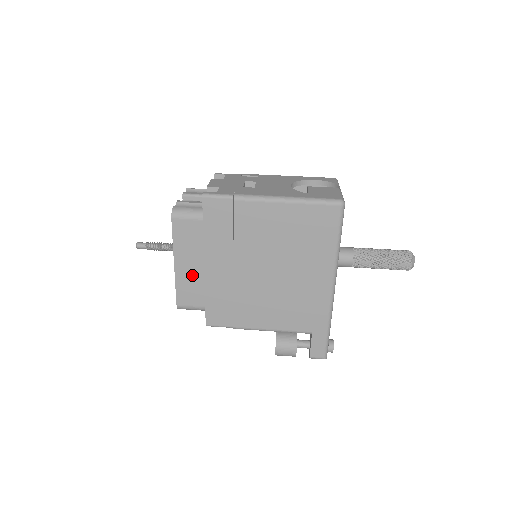
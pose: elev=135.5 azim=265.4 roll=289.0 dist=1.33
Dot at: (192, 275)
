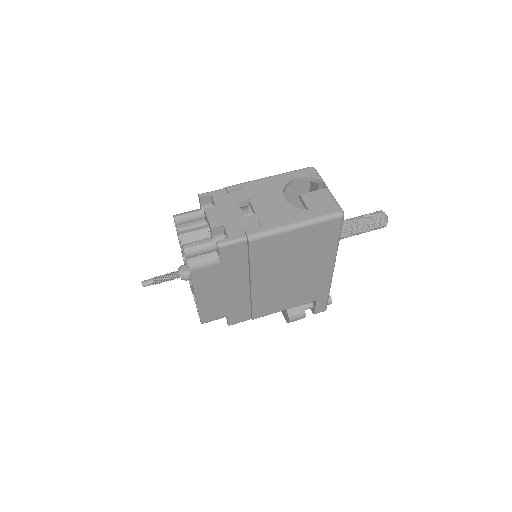
Dot at: (213, 301)
